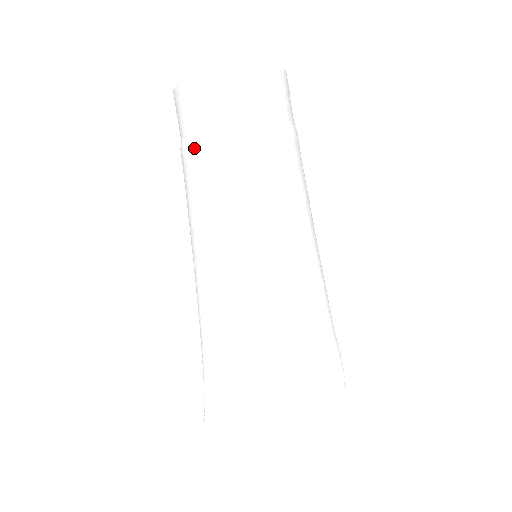
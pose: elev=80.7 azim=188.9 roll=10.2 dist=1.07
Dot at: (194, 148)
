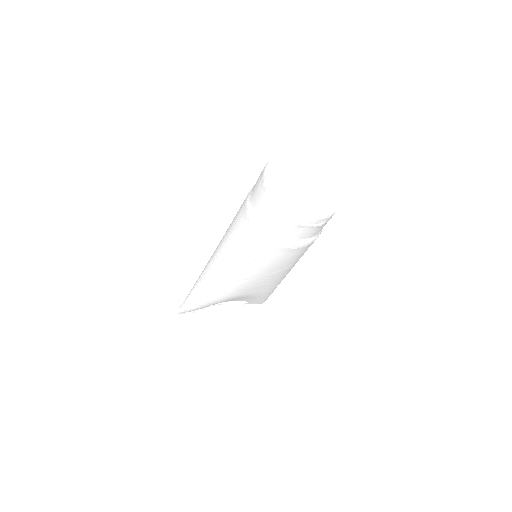
Dot at: (260, 230)
